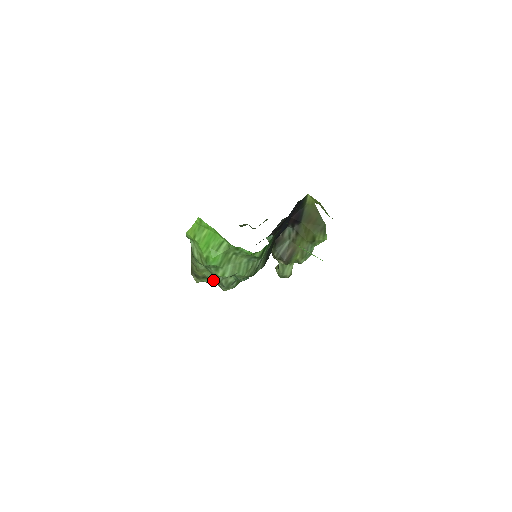
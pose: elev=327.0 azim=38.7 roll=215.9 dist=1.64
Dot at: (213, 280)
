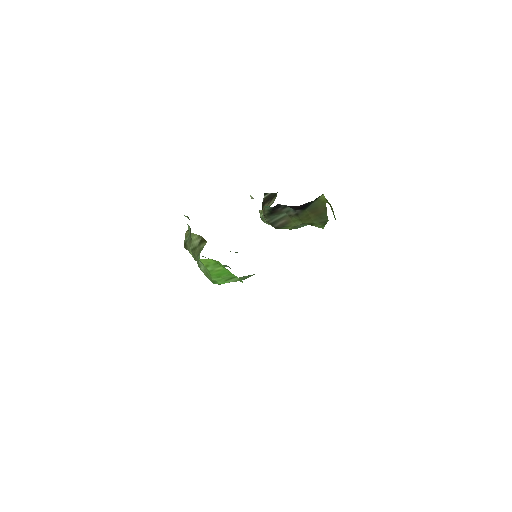
Dot at: occluded
